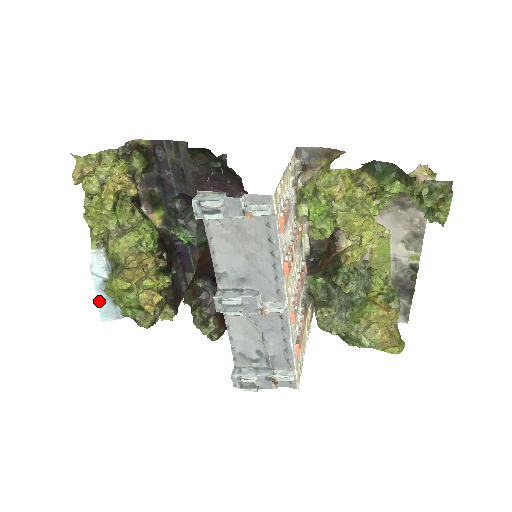
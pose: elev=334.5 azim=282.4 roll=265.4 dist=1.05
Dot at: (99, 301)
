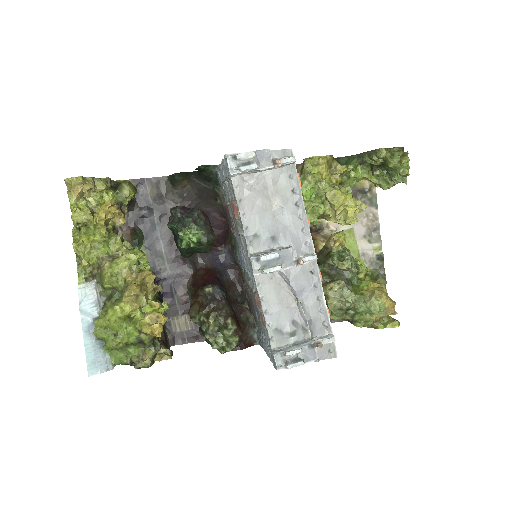
Dot at: (86, 348)
